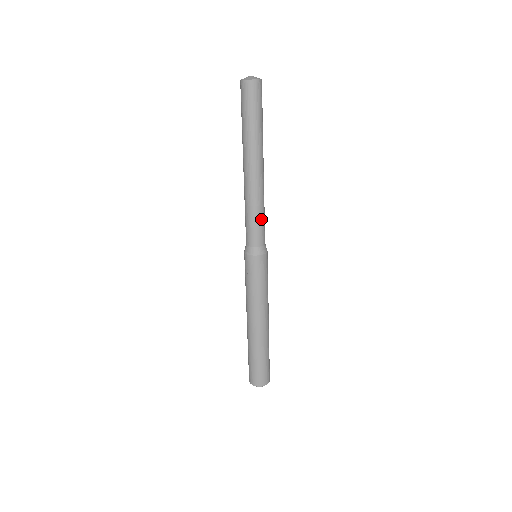
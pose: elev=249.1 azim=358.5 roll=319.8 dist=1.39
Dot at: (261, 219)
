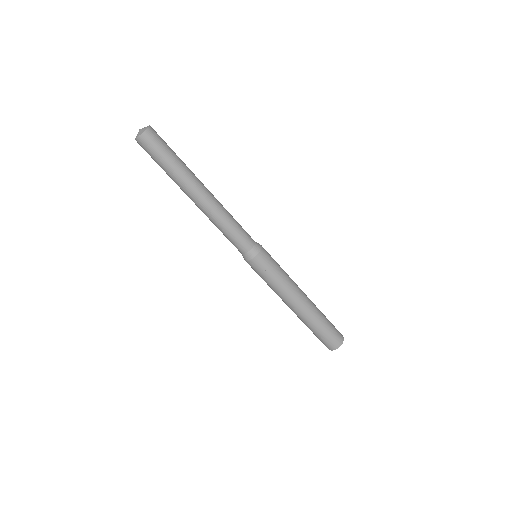
Dot at: (238, 225)
